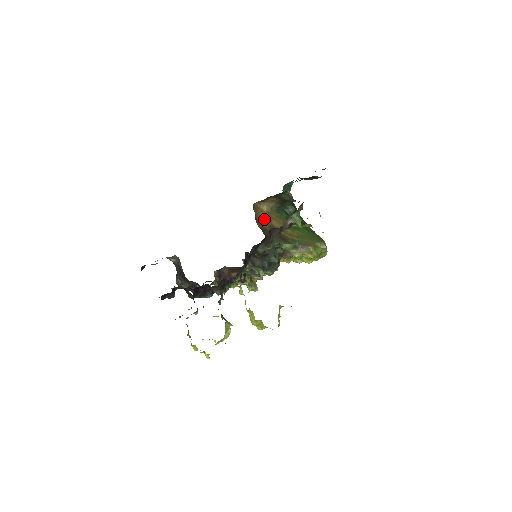
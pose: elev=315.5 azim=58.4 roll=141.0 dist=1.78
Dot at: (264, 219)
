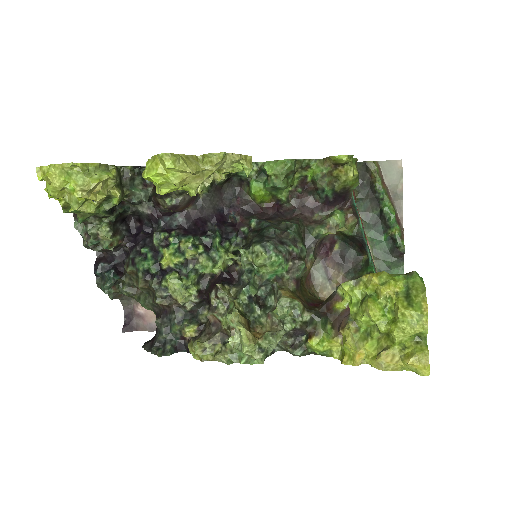
Dot at: occluded
